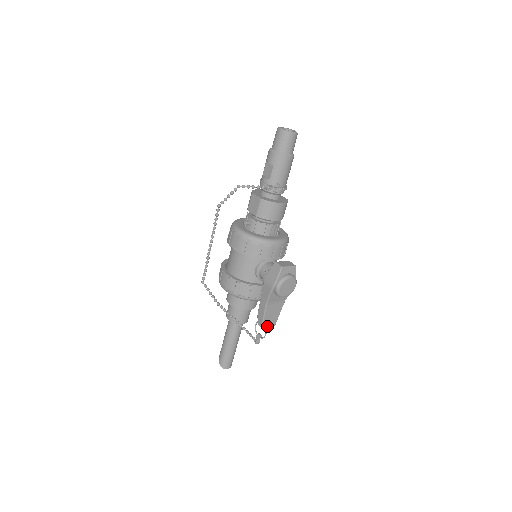
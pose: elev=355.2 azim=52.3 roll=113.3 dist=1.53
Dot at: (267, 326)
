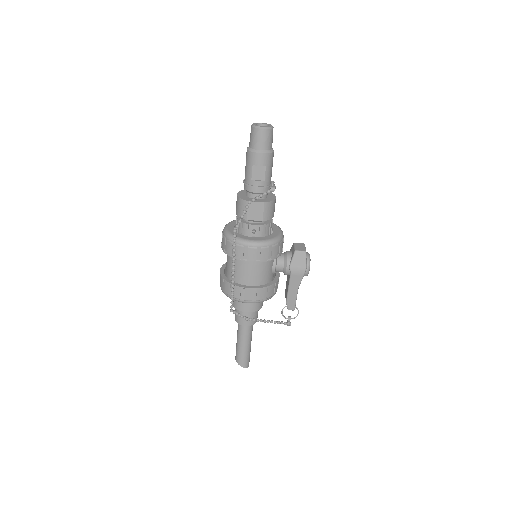
Dot at: occluded
